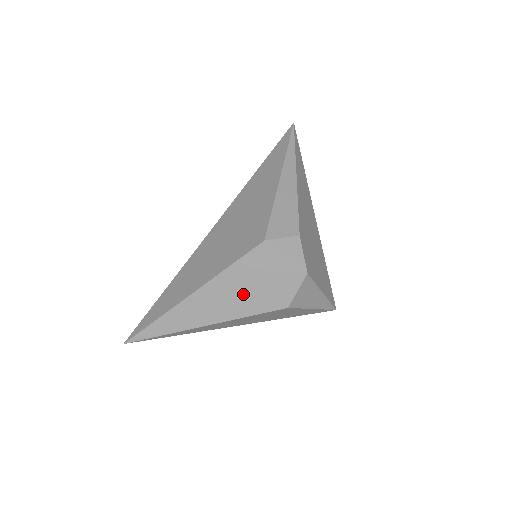
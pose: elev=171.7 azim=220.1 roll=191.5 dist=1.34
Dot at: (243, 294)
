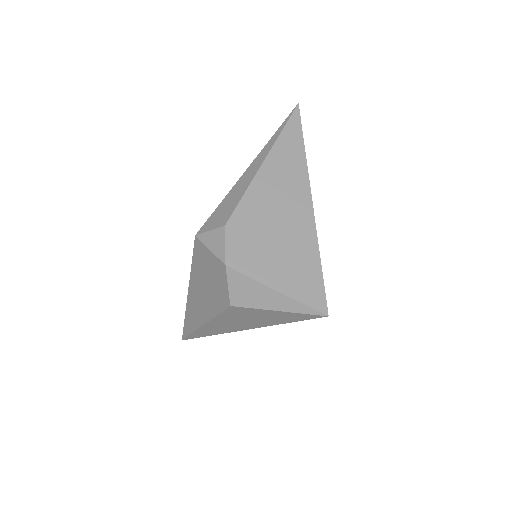
Dot at: (206, 292)
